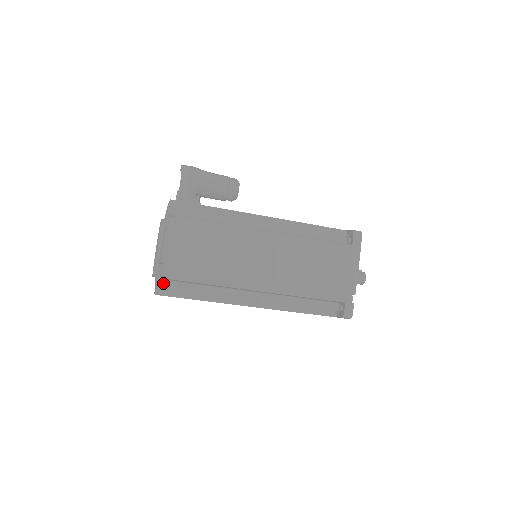
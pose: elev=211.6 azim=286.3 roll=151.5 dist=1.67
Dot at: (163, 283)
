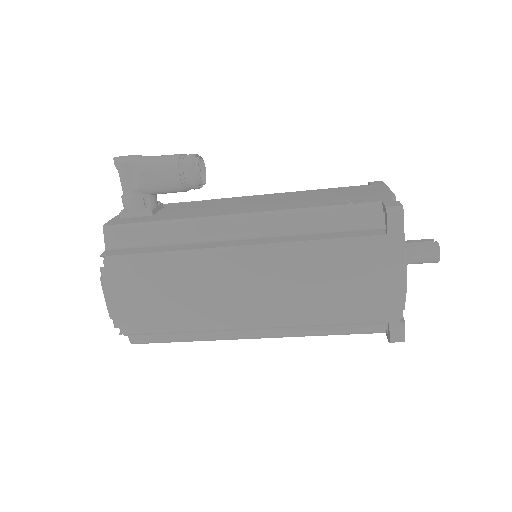
Dot at: occluded
